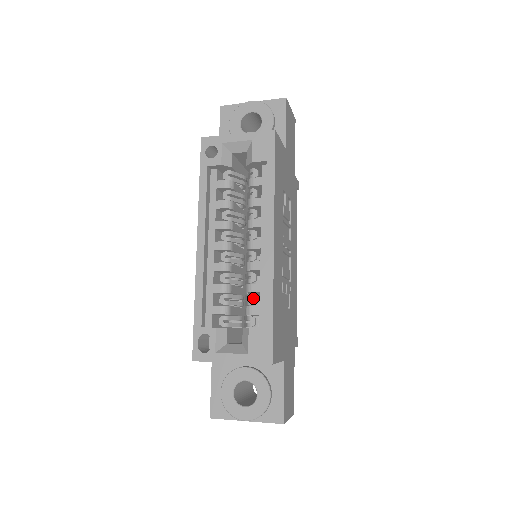
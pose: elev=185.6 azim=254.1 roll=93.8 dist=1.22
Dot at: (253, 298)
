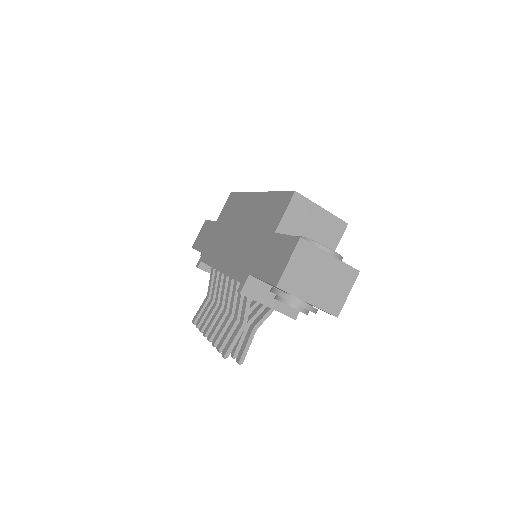
Dot at: occluded
